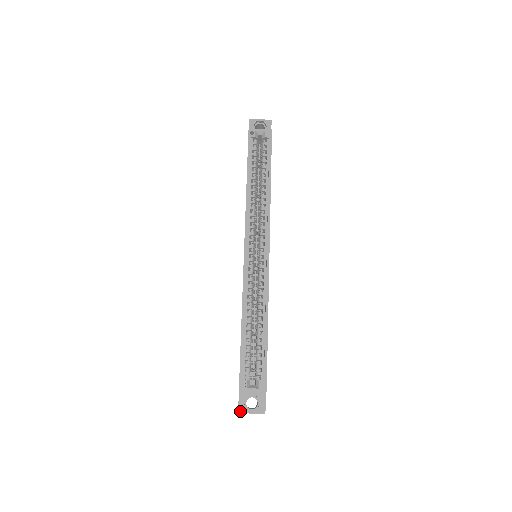
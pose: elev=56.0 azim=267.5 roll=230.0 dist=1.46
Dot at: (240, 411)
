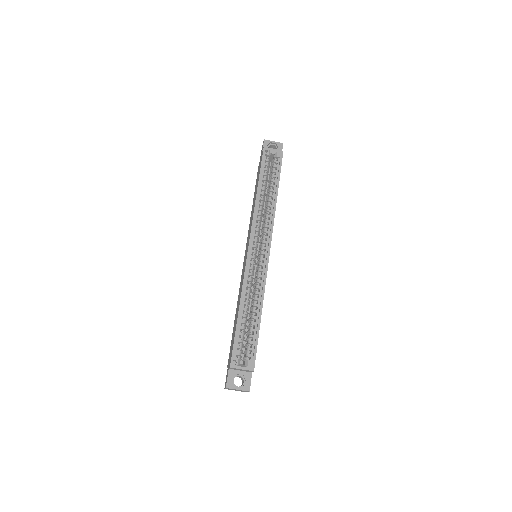
Dot at: (228, 386)
